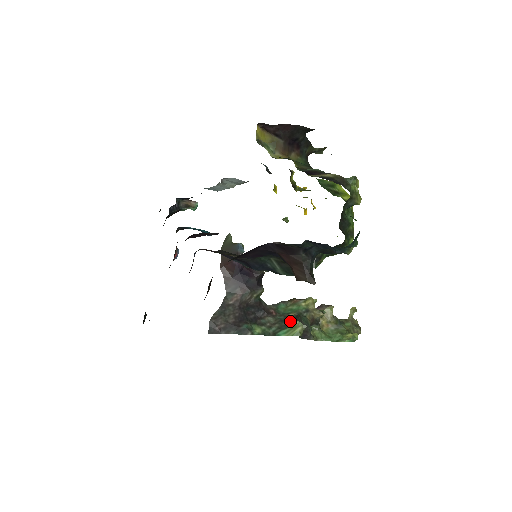
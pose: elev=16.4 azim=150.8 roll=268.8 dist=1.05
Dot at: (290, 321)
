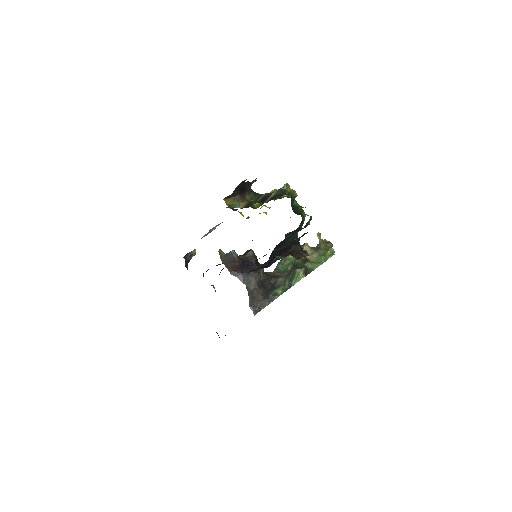
Dot at: (293, 272)
